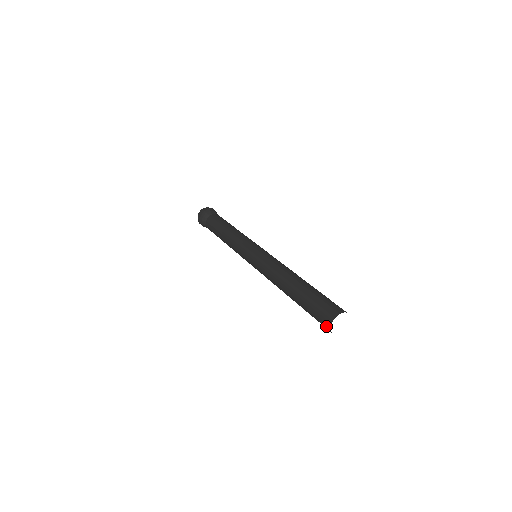
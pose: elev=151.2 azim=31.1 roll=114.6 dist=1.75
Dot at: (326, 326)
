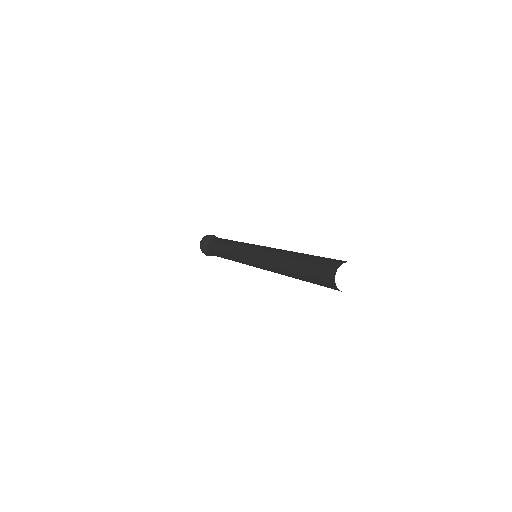
Dot at: (331, 284)
